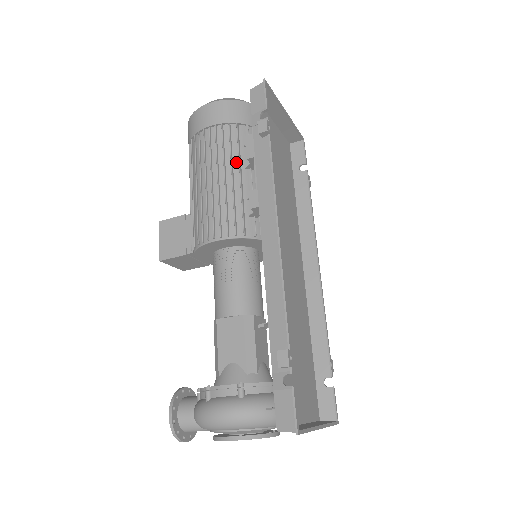
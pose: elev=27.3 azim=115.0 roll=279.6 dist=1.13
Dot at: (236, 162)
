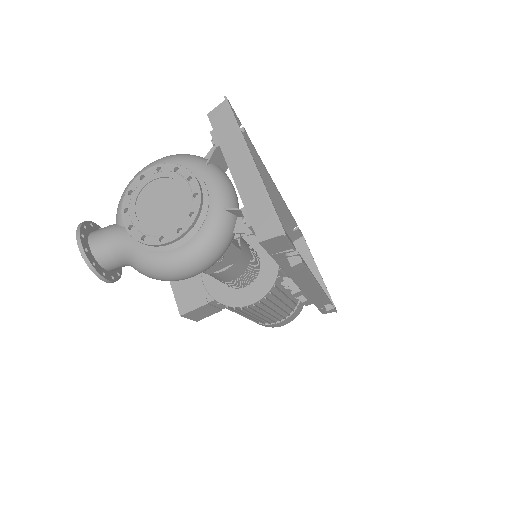
Dot at: occluded
